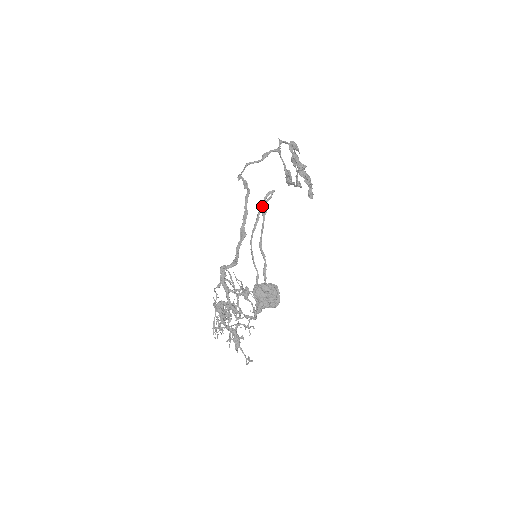
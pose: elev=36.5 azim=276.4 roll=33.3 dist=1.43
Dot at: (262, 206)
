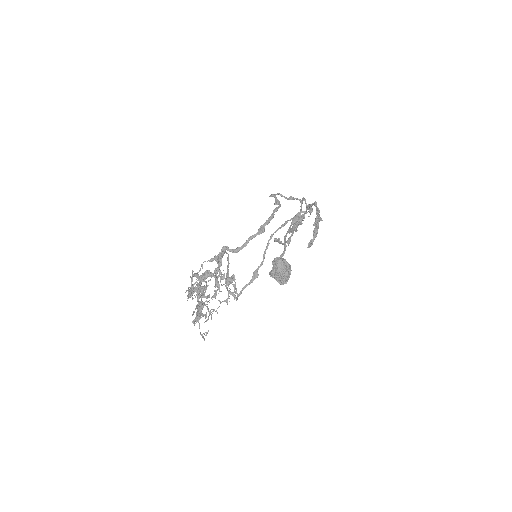
Dot at: (294, 216)
